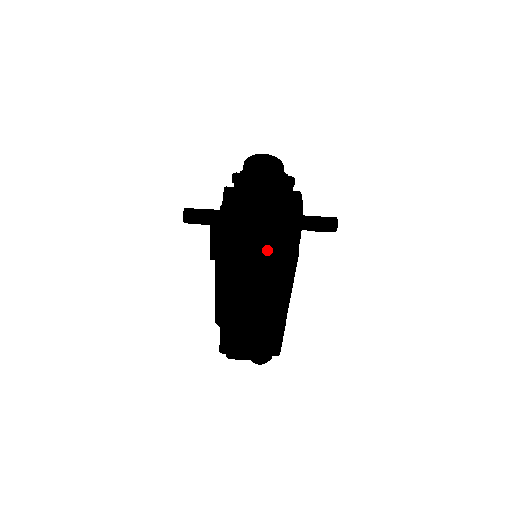
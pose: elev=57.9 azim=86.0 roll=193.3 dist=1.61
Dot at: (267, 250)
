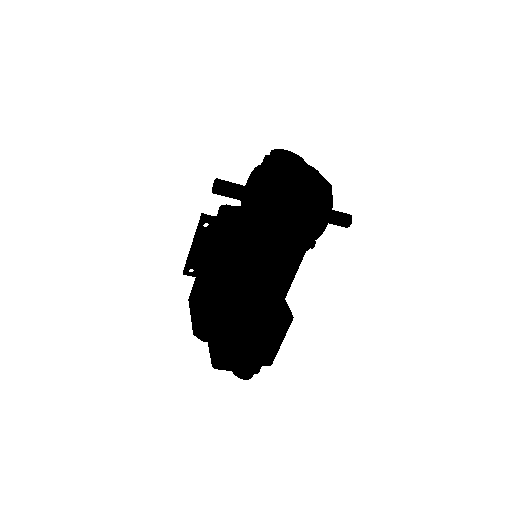
Dot at: (302, 225)
